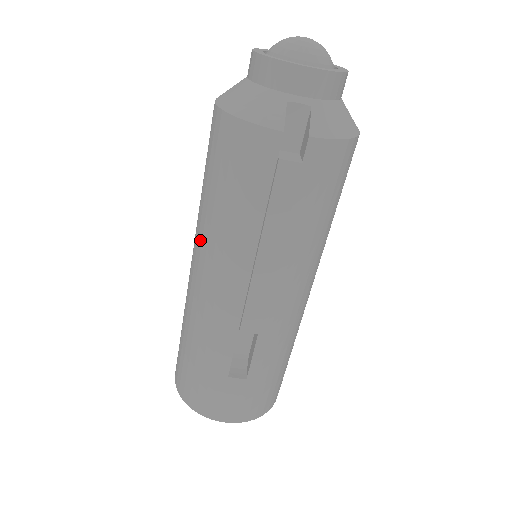
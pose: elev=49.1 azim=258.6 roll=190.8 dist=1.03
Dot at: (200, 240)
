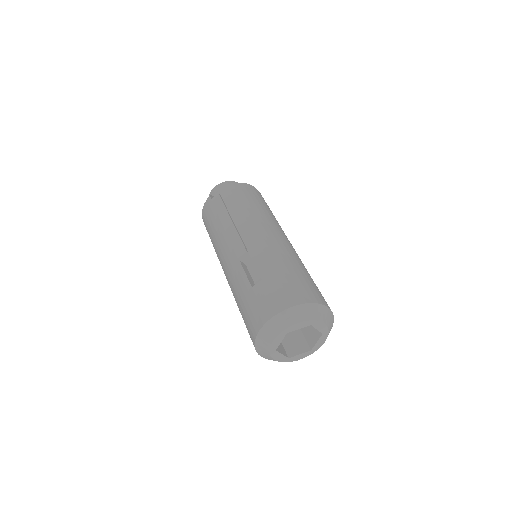
Dot at: occluded
